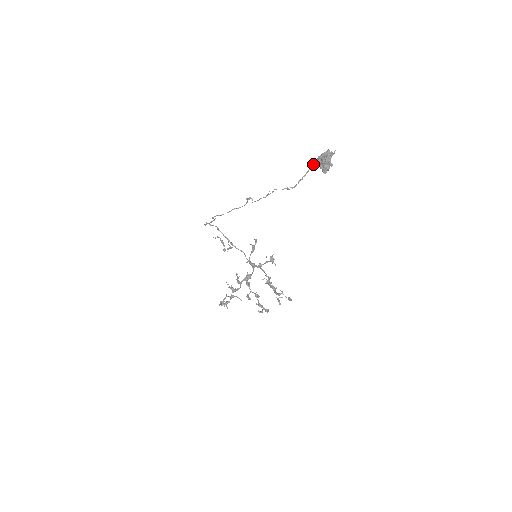
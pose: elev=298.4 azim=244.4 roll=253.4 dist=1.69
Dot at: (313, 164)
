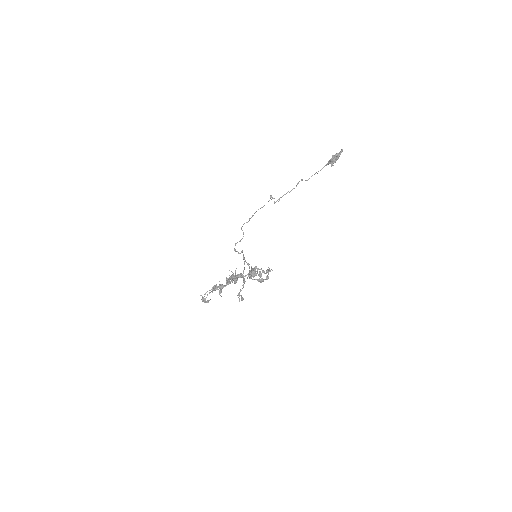
Dot at: (327, 164)
